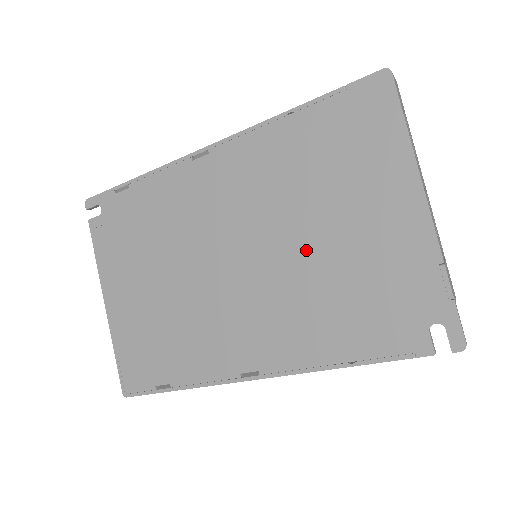
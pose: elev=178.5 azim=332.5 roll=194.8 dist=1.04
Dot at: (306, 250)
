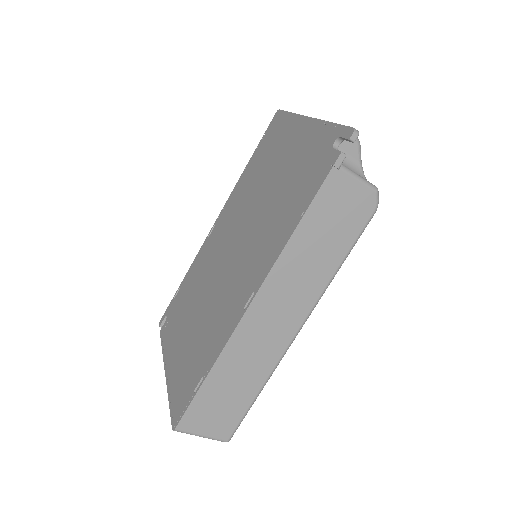
Dot at: (264, 201)
